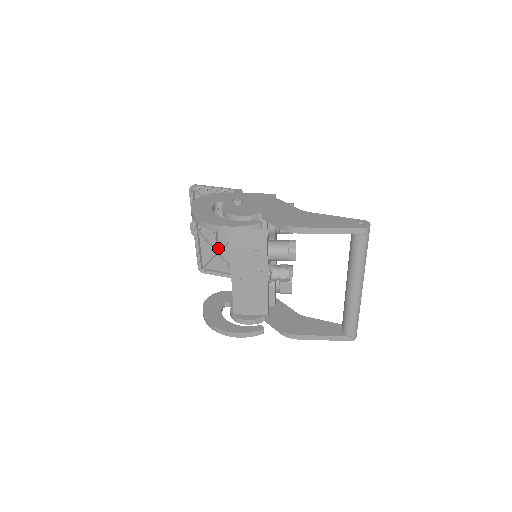
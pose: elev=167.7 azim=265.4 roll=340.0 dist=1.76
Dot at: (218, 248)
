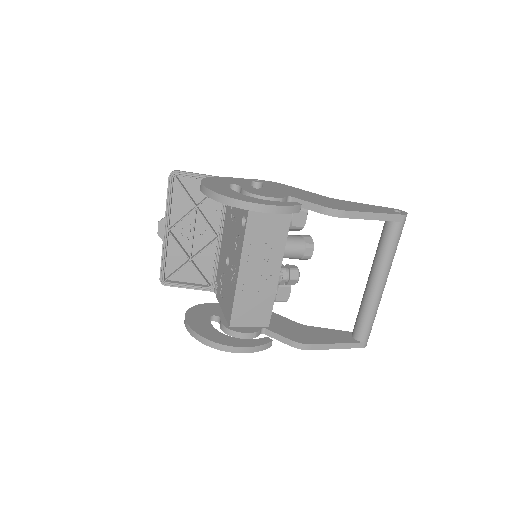
Dot at: (191, 253)
